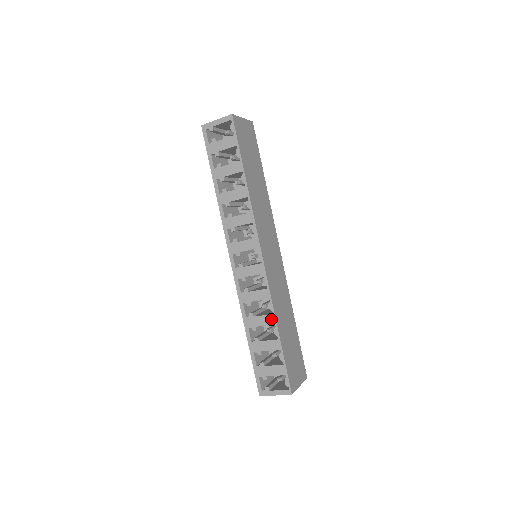
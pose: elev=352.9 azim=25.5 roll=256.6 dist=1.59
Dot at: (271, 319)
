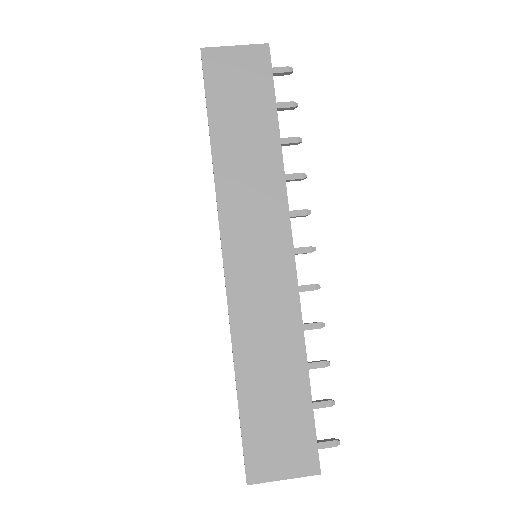
Dot at: (233, 356)
